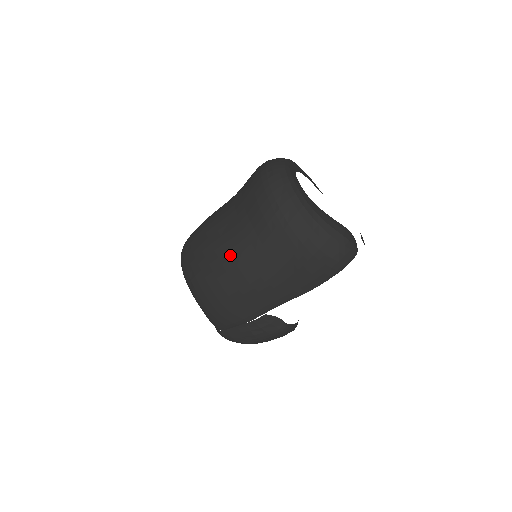
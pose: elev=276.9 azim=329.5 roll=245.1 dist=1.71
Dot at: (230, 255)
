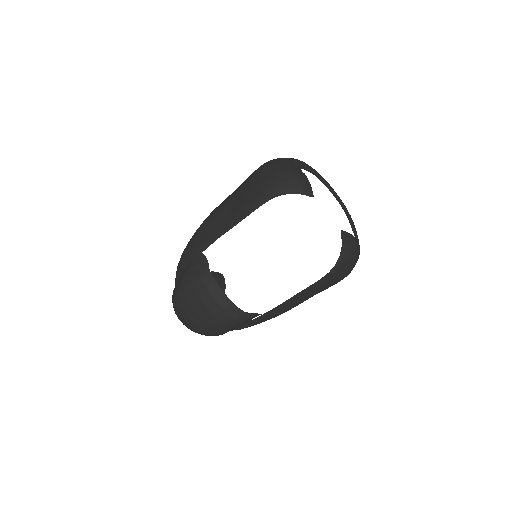
Dot at: occluded
